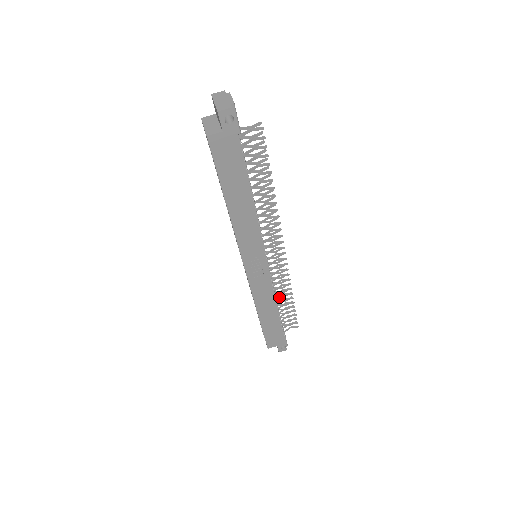
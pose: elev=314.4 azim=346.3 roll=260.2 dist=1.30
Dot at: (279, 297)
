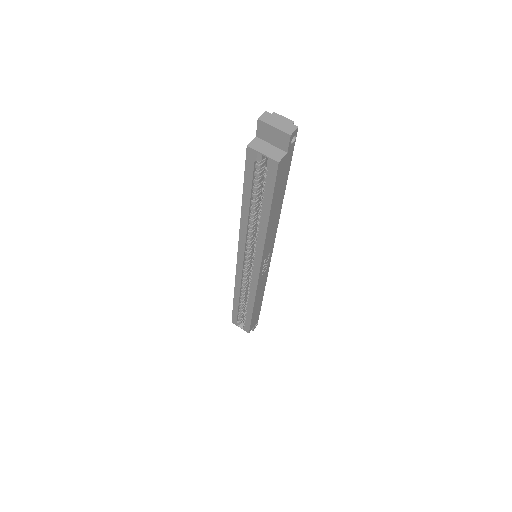
Dot at: occluded
